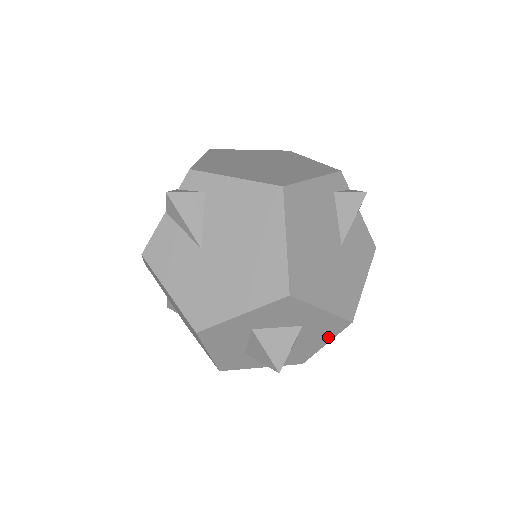
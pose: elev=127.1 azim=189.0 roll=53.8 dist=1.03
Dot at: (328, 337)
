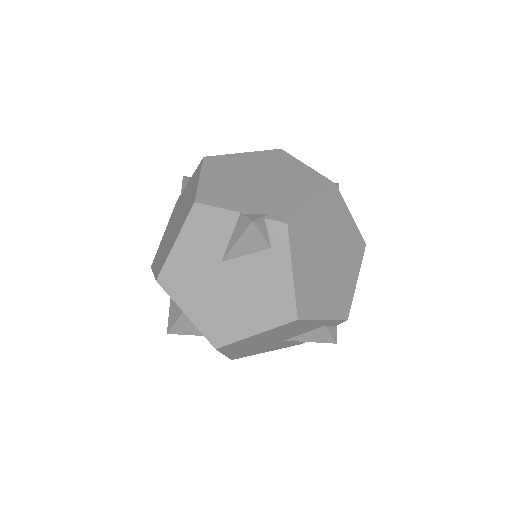
Dot at: occluded
